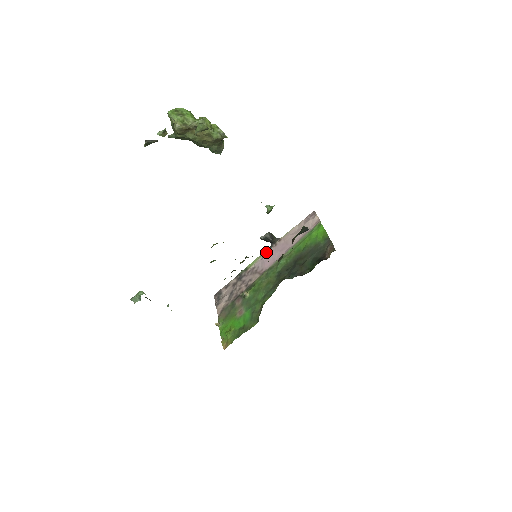
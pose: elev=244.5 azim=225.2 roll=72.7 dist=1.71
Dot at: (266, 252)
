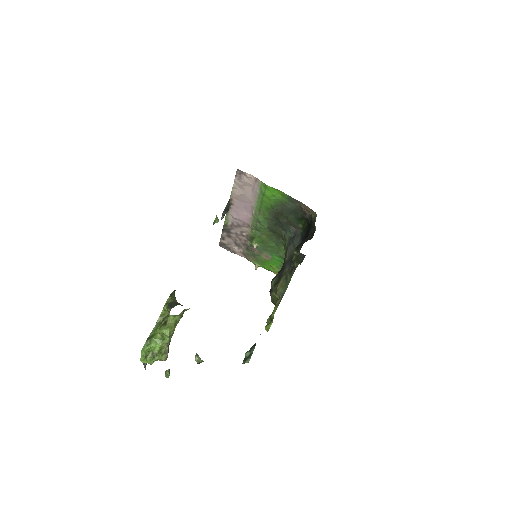
Dot at: (229, 211)
